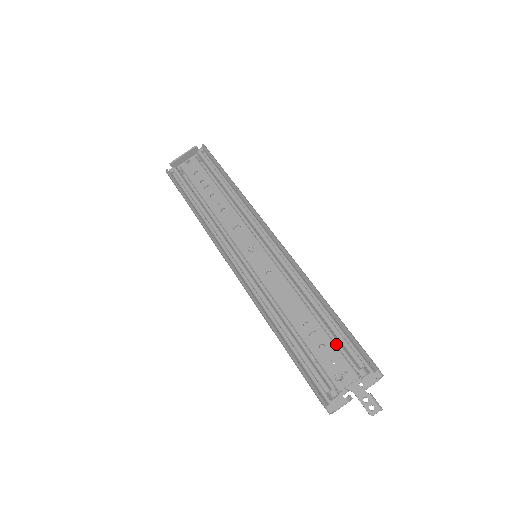
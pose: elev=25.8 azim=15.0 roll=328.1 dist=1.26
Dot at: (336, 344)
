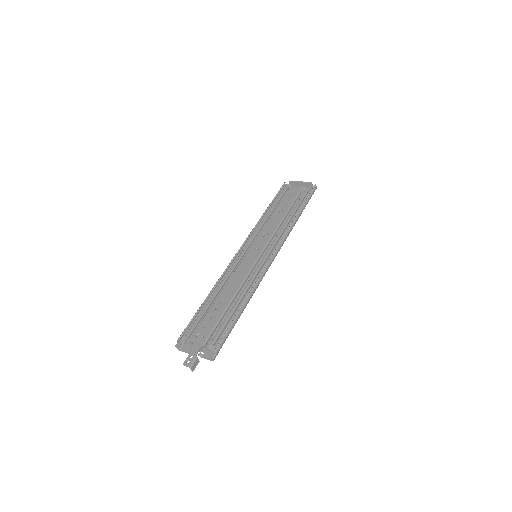
Dot at: occluded
